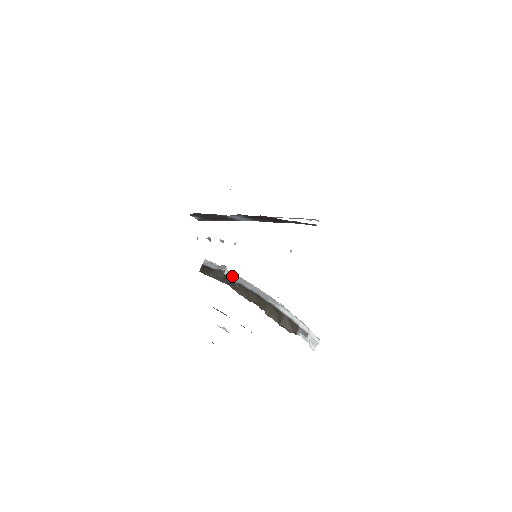
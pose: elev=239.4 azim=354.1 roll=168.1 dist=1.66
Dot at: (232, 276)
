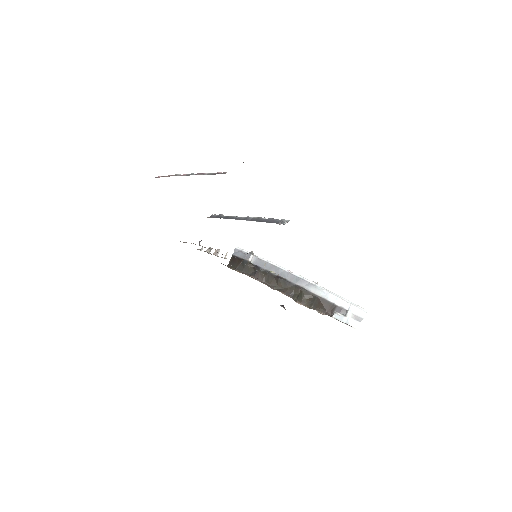
Dot at: (259, 263)
